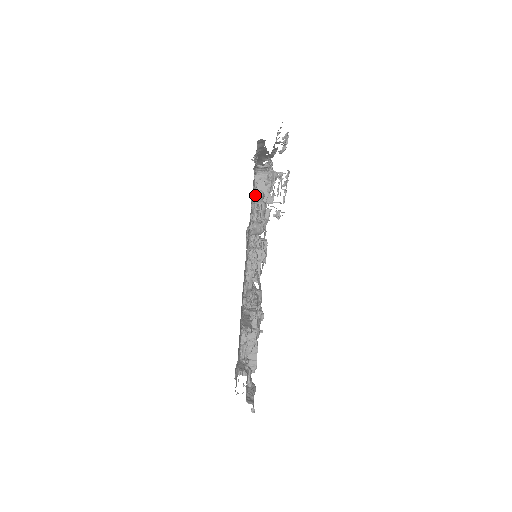
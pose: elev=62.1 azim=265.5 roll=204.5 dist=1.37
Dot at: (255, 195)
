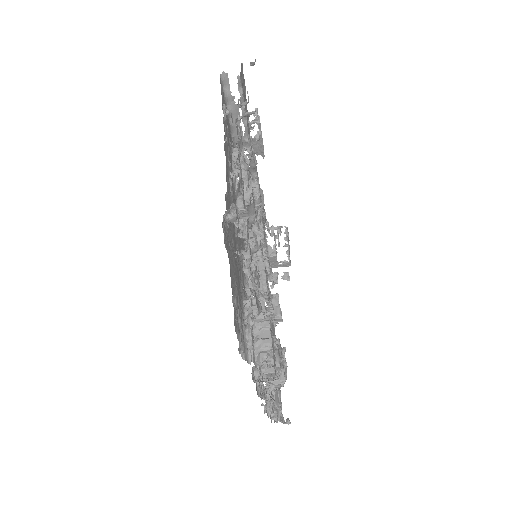
Dot at: (225, 113)
